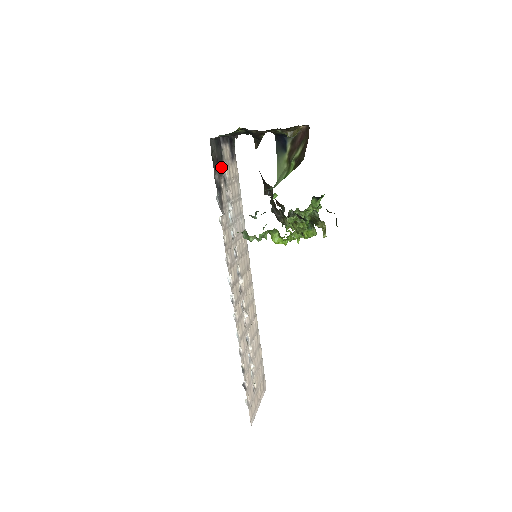
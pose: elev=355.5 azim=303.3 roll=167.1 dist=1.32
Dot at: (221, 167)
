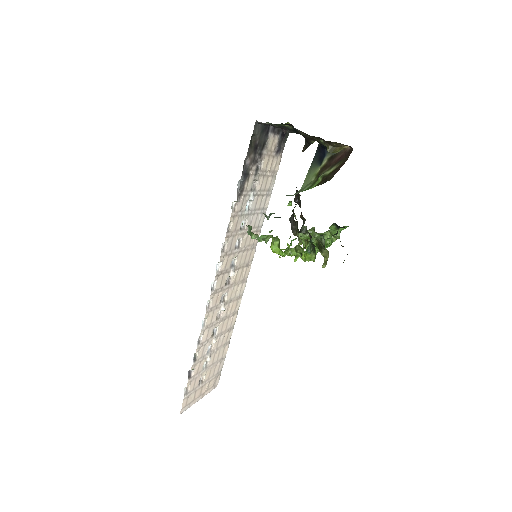
Dot at: (258, 155)
